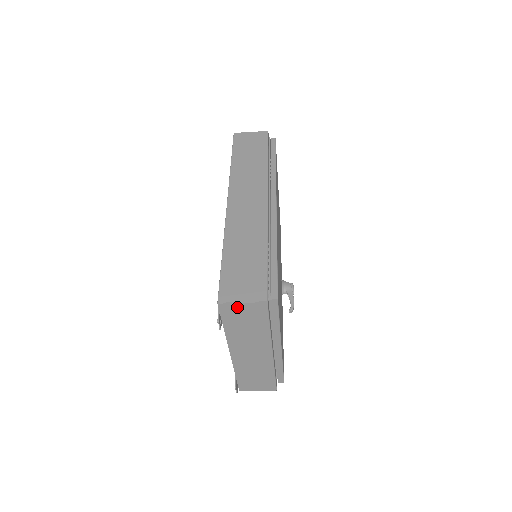
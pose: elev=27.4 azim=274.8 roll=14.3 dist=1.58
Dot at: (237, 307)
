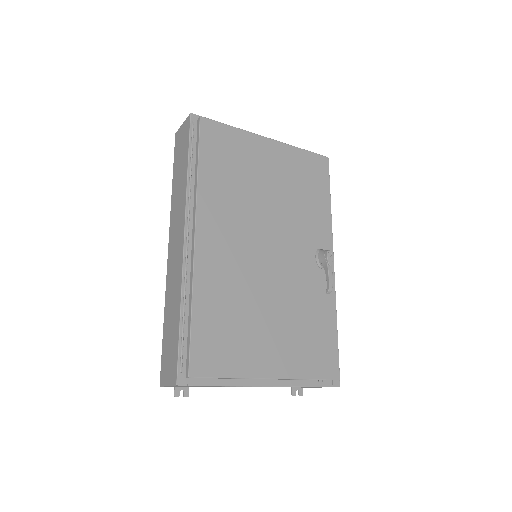
Dot at: (173, 386)
